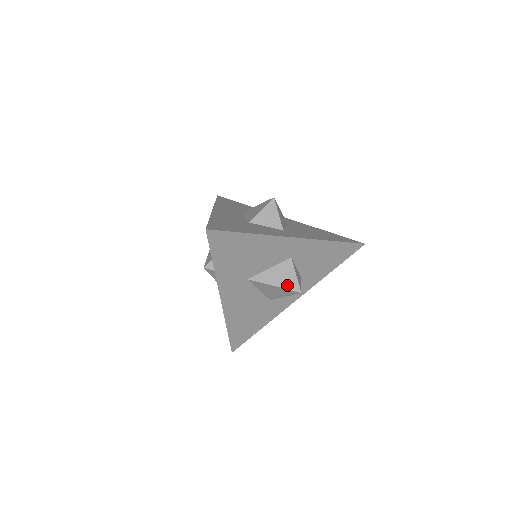
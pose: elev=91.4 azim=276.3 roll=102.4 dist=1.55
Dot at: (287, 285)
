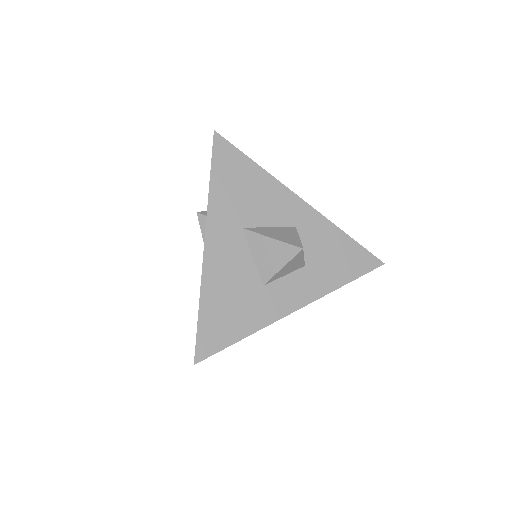
Dot at: (287, 240)
